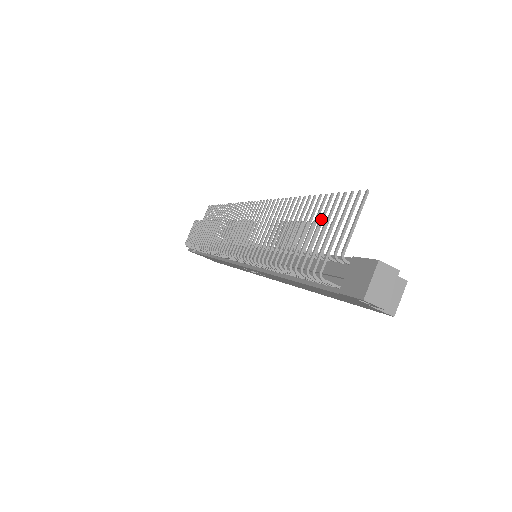
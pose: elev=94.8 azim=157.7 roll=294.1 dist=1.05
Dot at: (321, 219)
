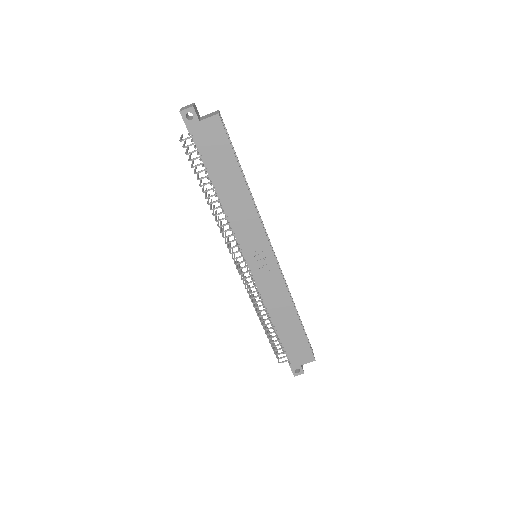
Dot at: occluded
